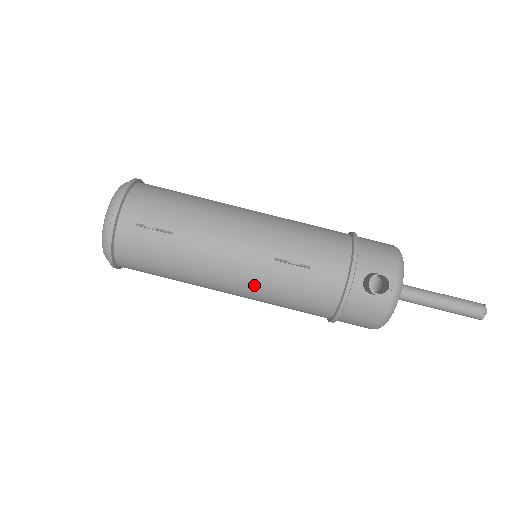
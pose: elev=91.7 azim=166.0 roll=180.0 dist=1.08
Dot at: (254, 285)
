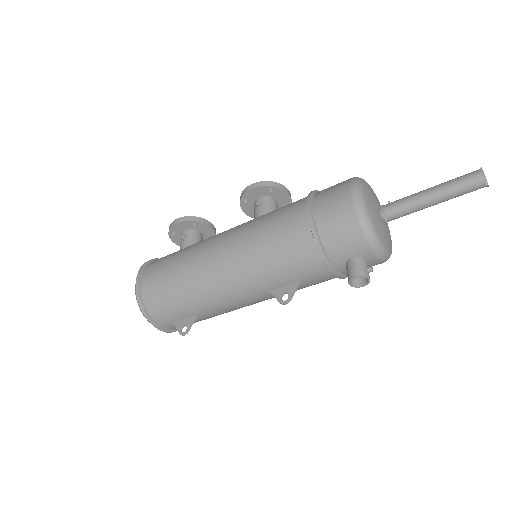
Dot at: occluded
